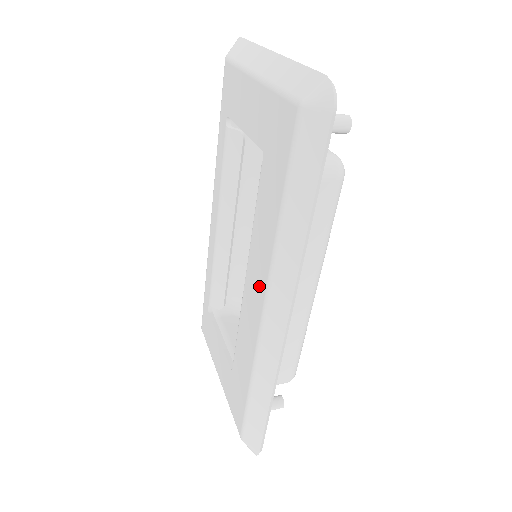
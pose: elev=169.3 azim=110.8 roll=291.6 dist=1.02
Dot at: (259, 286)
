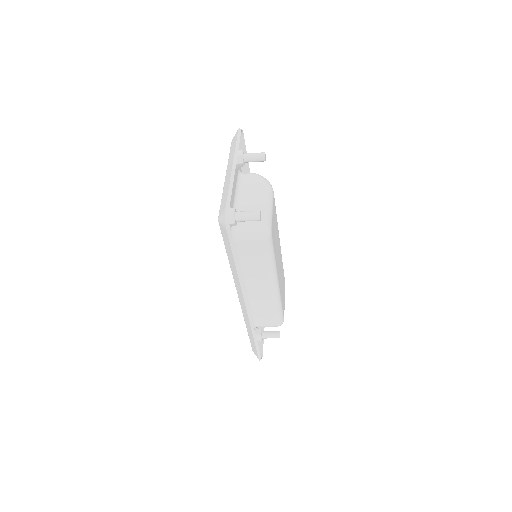
Dot at: occluded
